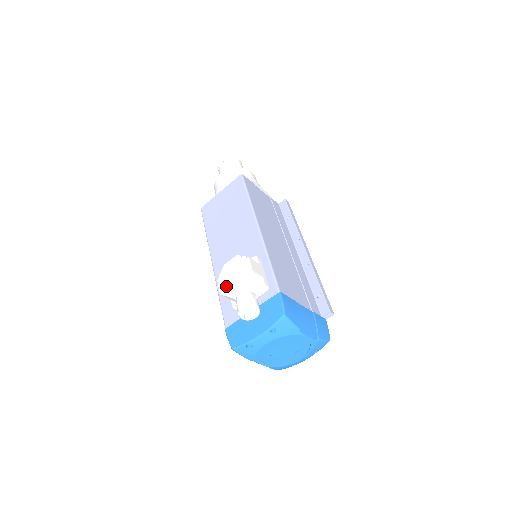
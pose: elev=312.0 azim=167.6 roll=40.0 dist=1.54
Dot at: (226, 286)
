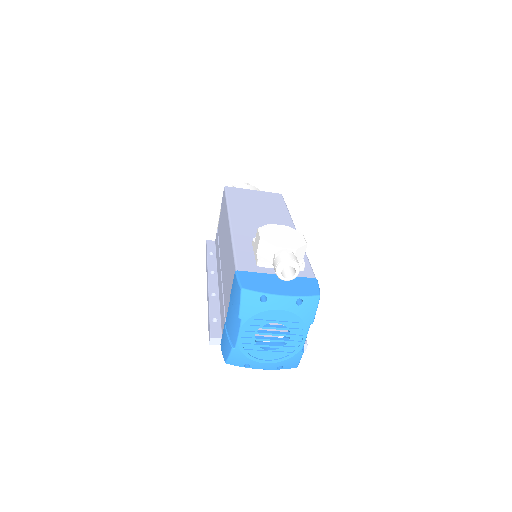
Dot at: (269, 237)
